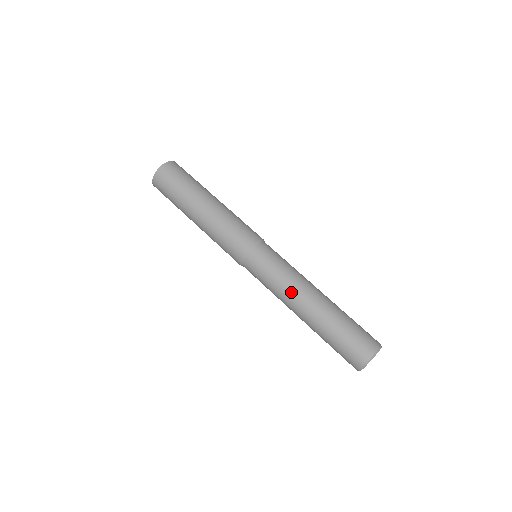
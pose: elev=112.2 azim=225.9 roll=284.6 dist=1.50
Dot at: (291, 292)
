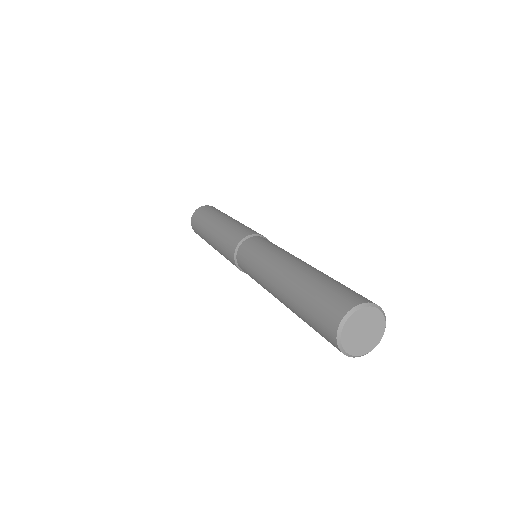
Dot at: (265, 274)
